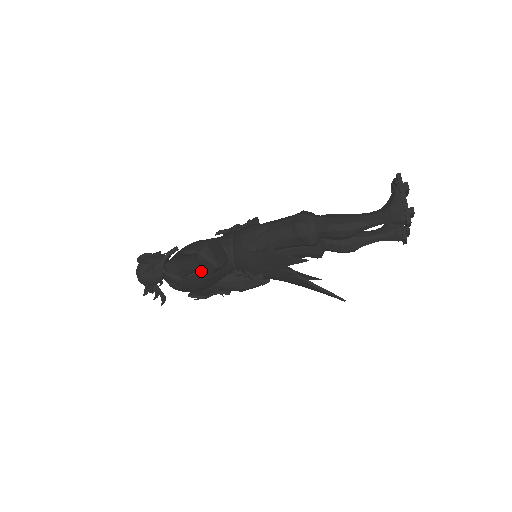
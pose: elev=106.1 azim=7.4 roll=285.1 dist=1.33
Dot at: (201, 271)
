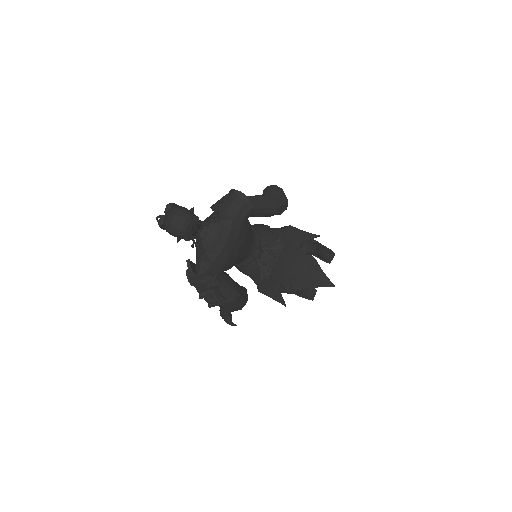
Dot at: (272, 204)
